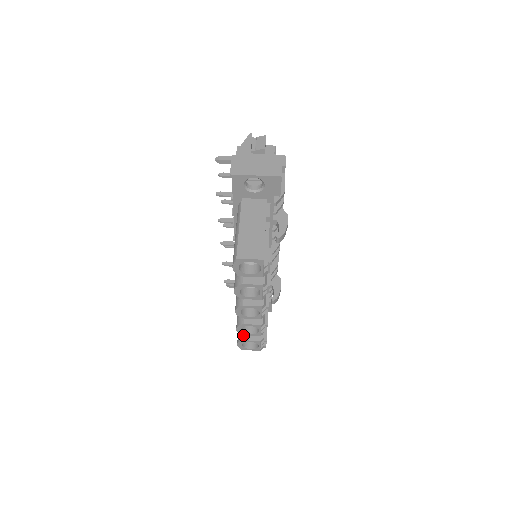
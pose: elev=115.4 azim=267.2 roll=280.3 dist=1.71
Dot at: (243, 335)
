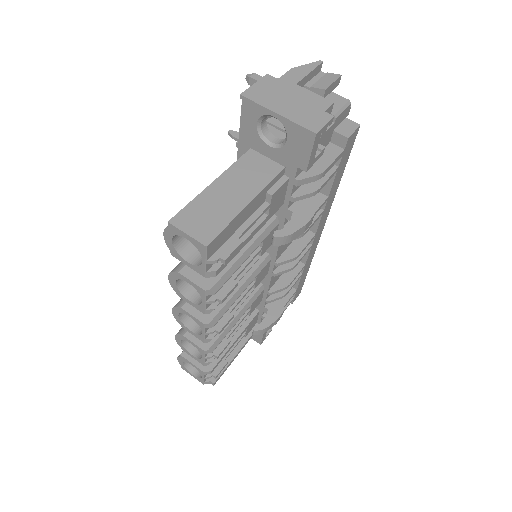
Dot at: occluded
